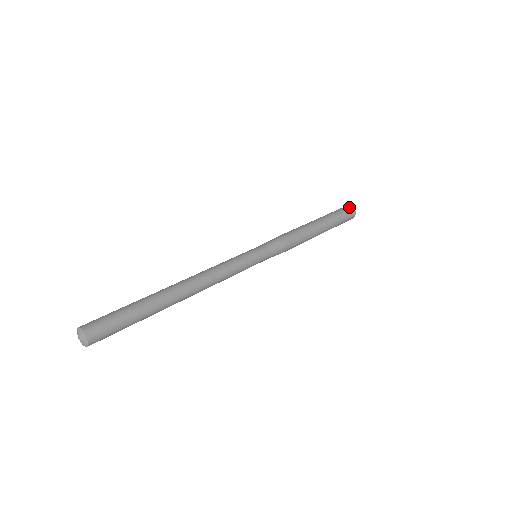
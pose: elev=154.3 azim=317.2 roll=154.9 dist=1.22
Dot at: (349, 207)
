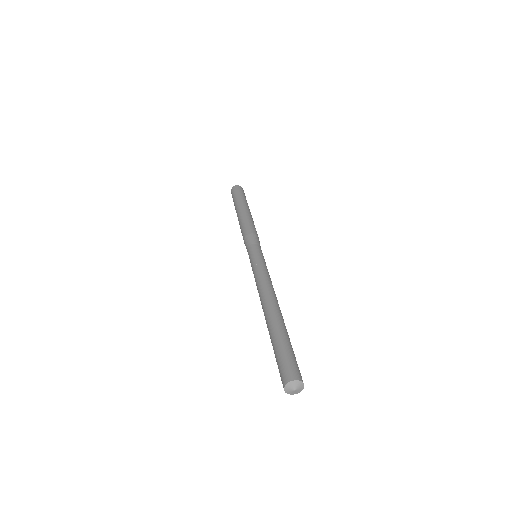
Dot at: occluded
